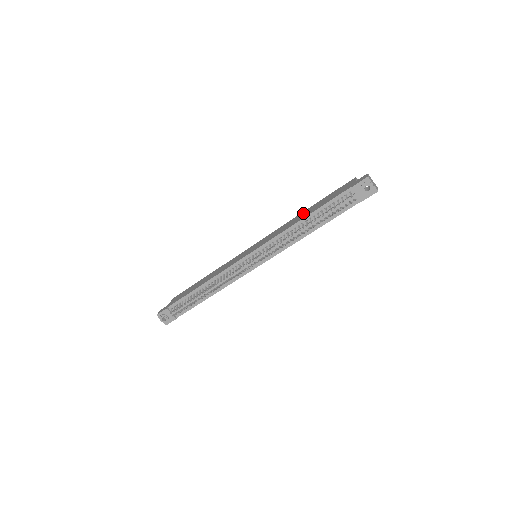
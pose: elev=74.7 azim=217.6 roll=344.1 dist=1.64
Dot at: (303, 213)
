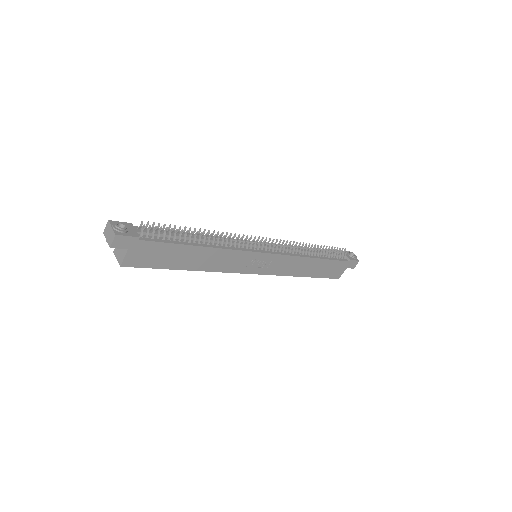
Dot at: occluded
